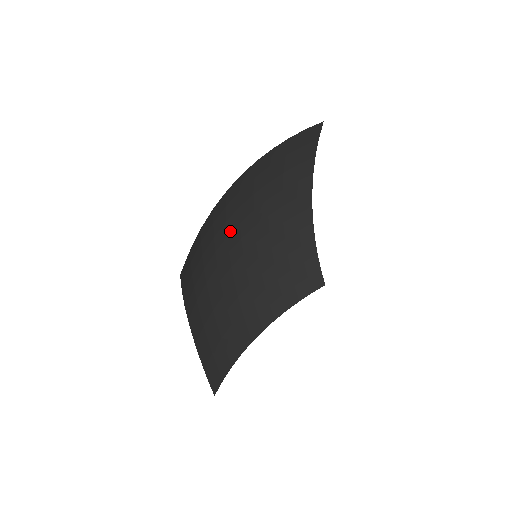
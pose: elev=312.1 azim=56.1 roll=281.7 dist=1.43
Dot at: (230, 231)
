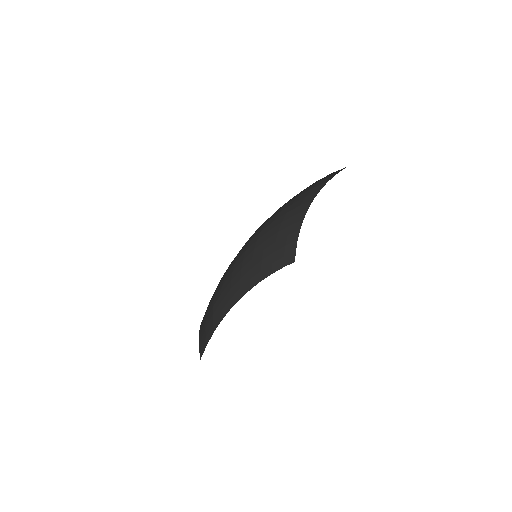
Dot at: occluded
